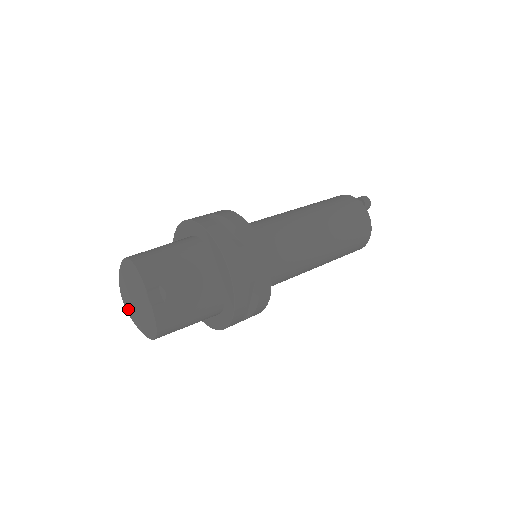
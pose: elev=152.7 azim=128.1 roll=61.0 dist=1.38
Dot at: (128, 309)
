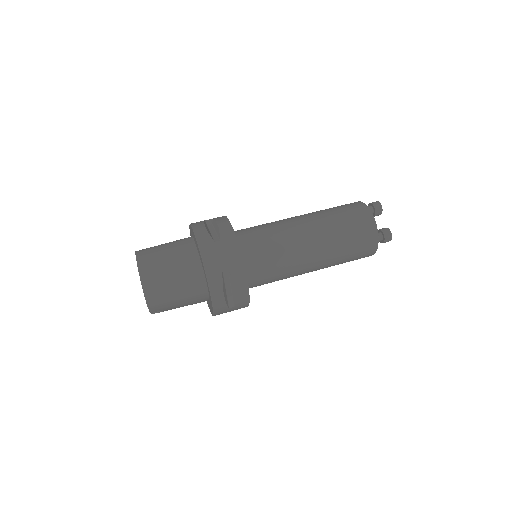
Dot at: occluded
